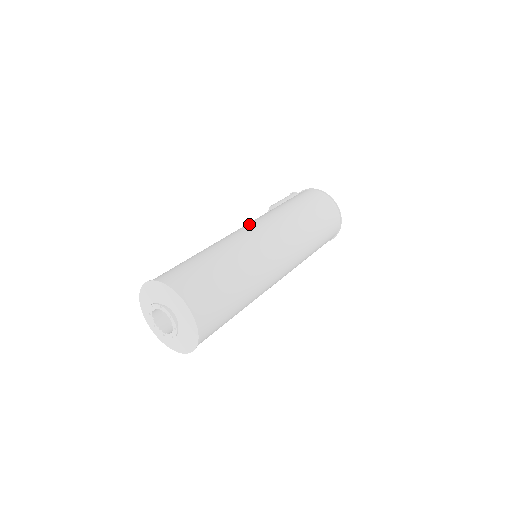
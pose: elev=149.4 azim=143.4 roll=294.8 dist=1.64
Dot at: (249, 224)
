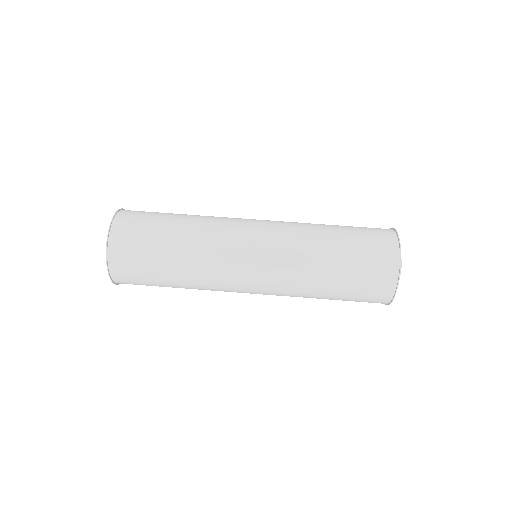
Dot at: occluded
